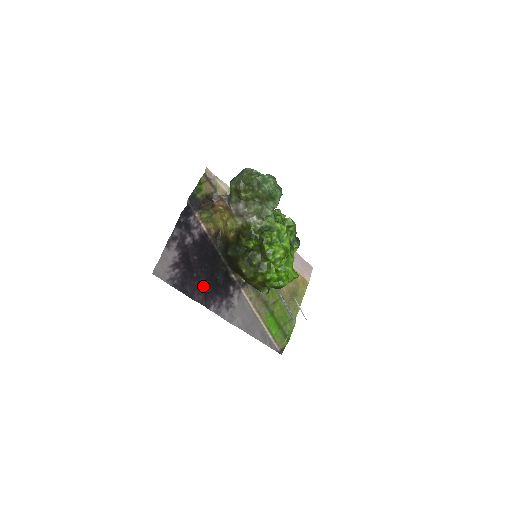
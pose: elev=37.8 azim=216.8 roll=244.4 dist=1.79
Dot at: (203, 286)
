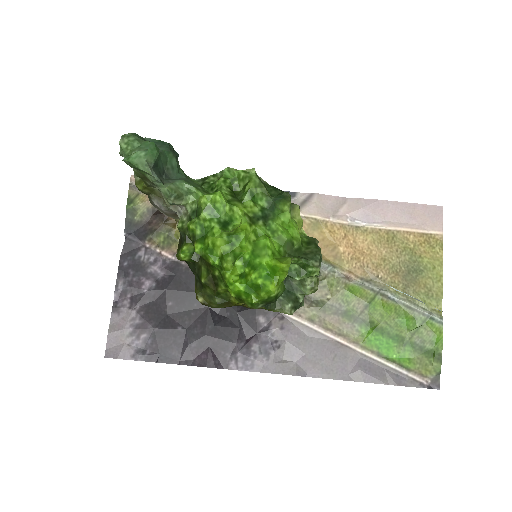
Dot at: (201, 339)
